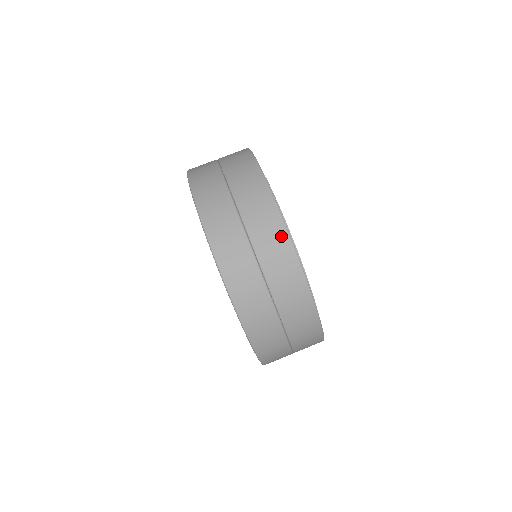
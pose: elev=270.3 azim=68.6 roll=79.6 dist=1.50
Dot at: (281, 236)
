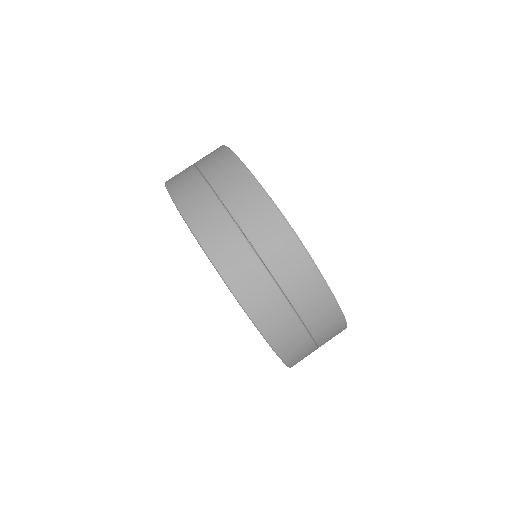
Dot at: (234, 166)
